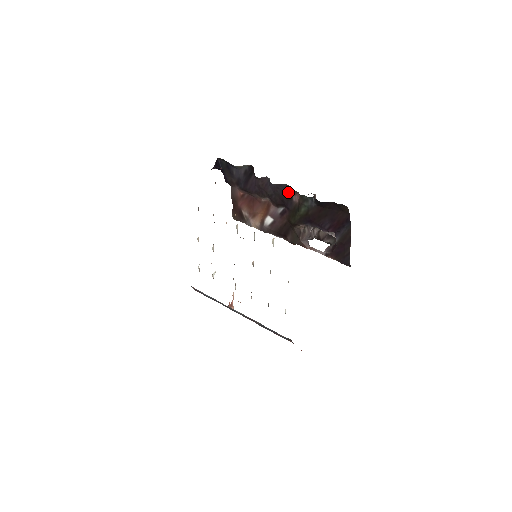
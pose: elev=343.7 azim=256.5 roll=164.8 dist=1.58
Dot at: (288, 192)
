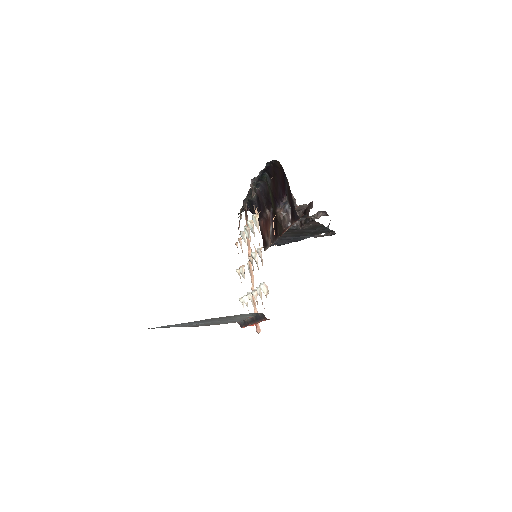
Dot at: (267, 189)
